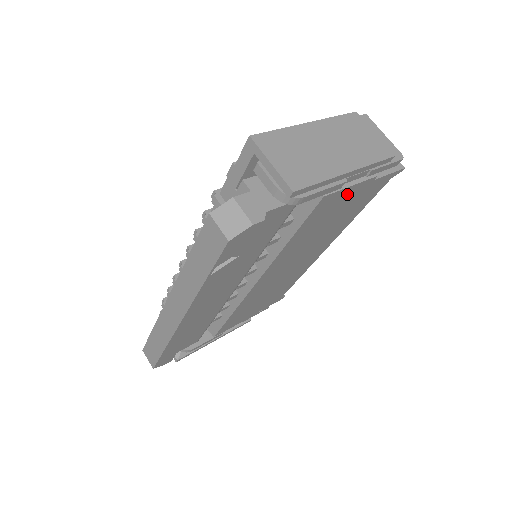
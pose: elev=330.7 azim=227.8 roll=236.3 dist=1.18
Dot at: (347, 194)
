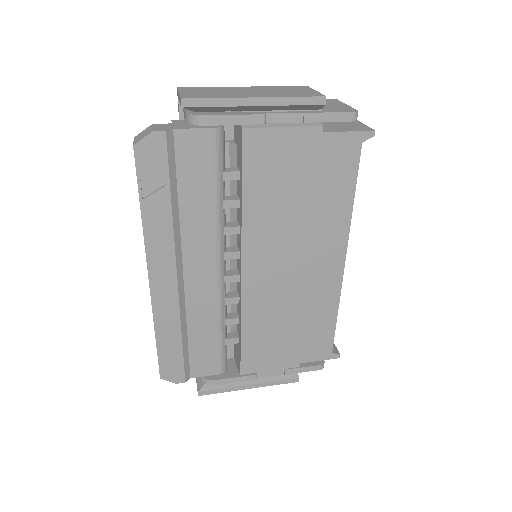
Dot at: (288, 142)
